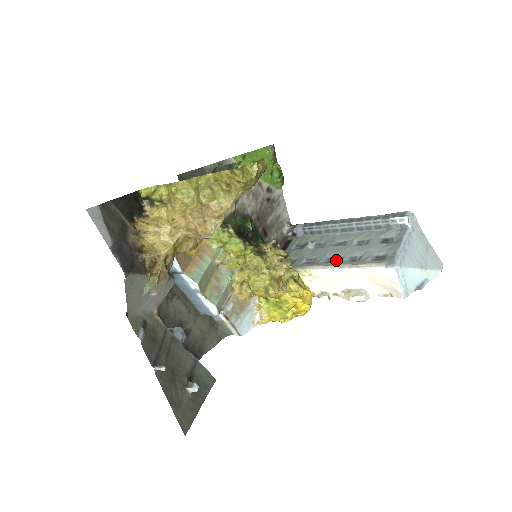
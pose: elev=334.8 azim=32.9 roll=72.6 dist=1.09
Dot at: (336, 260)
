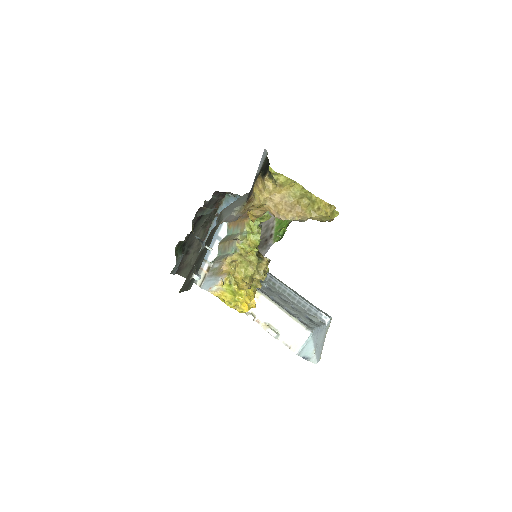
Dot at: (279, 303)
